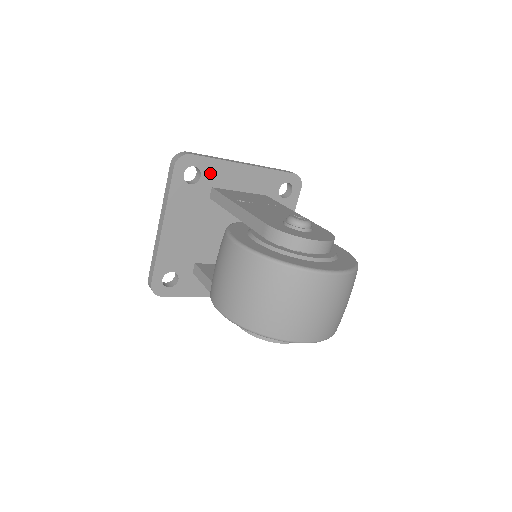
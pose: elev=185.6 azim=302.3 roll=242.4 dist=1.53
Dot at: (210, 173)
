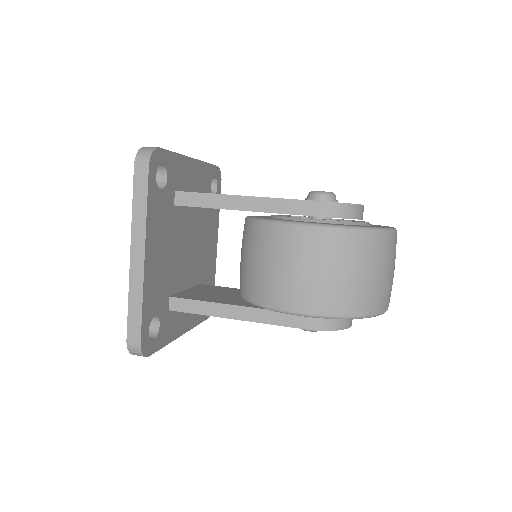
Dot at: (172, 172)
